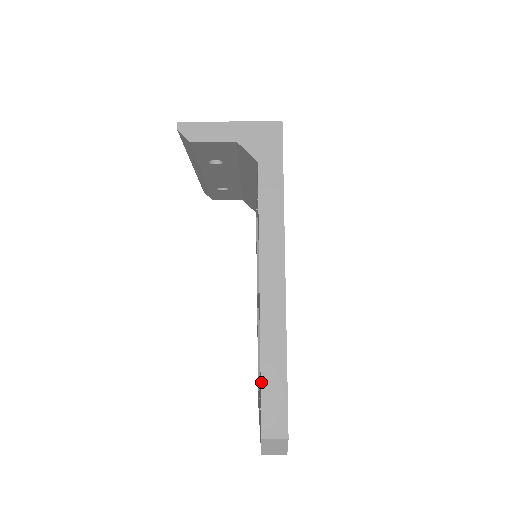
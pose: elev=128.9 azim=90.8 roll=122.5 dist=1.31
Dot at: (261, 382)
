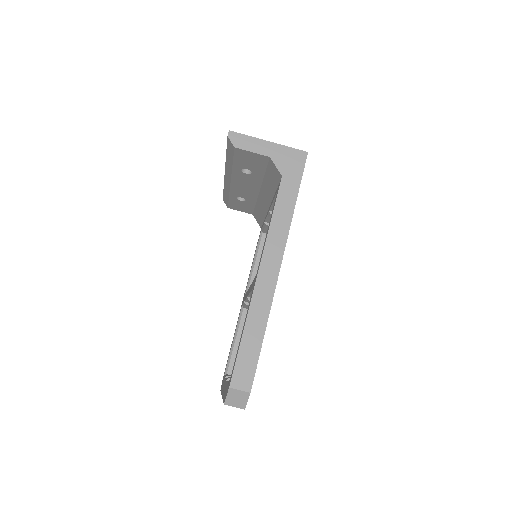
Dot at: (241, 342)
